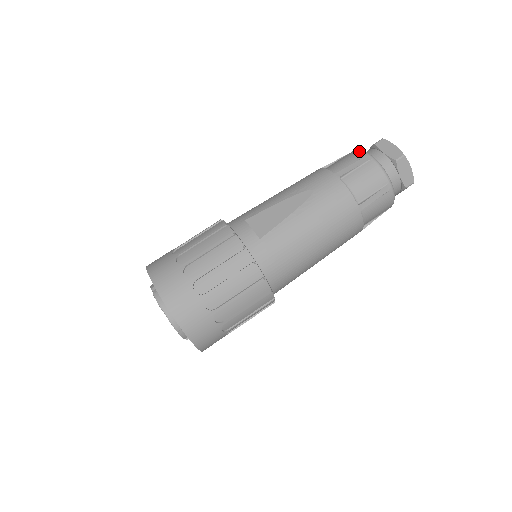
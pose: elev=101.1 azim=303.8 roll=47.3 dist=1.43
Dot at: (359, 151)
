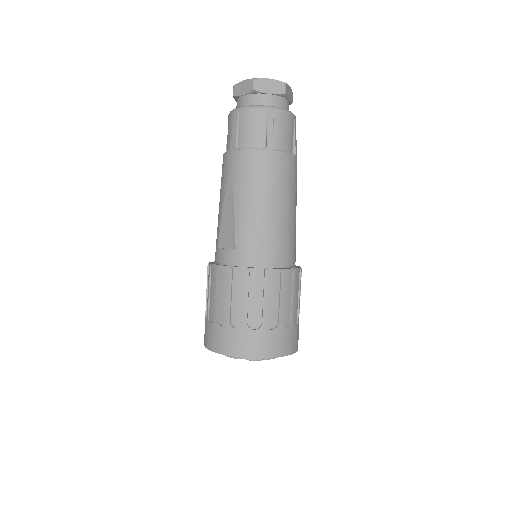
Dot at: (229, 115)
